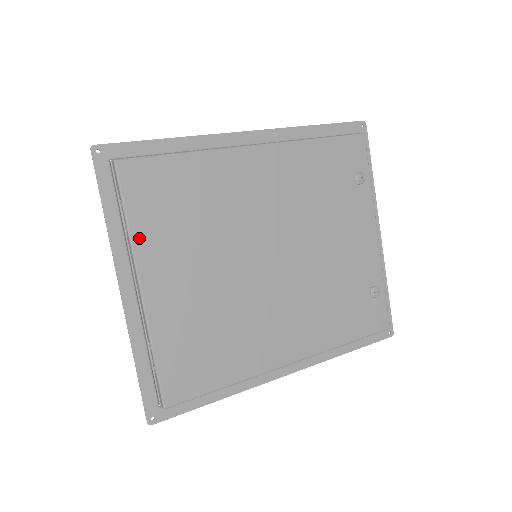
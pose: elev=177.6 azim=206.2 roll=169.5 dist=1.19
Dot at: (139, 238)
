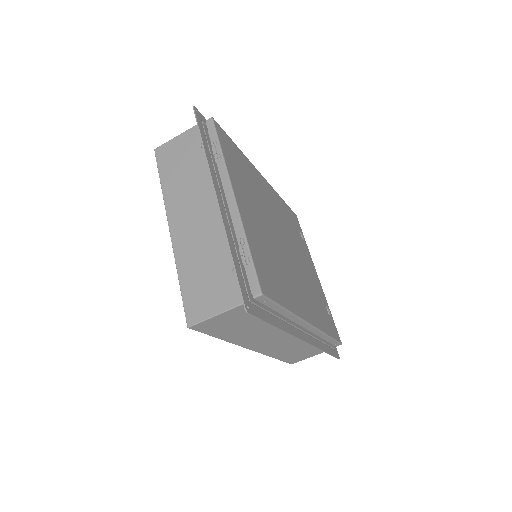
Dot at: (229, 166)
